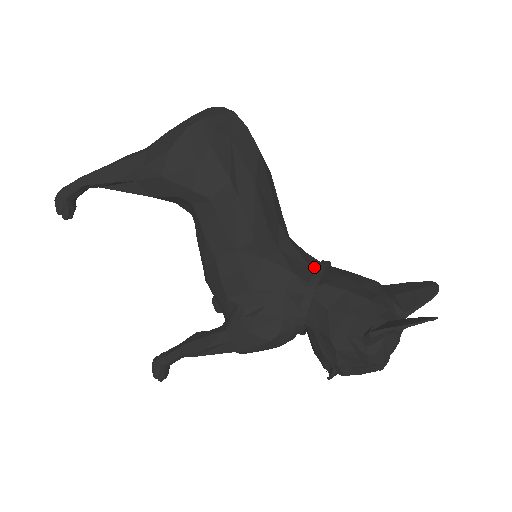
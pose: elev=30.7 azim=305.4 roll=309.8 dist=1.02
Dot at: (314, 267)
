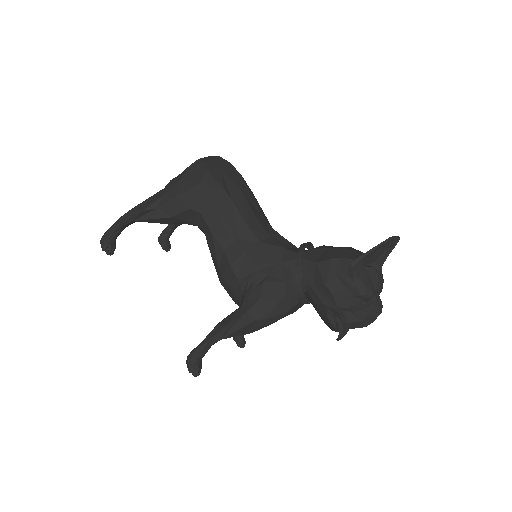
Dot at: occluded
